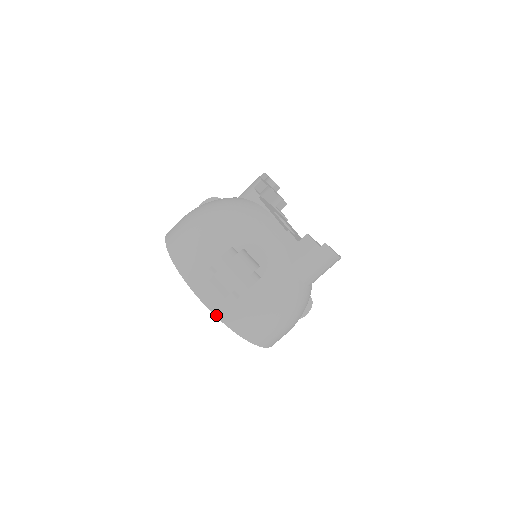
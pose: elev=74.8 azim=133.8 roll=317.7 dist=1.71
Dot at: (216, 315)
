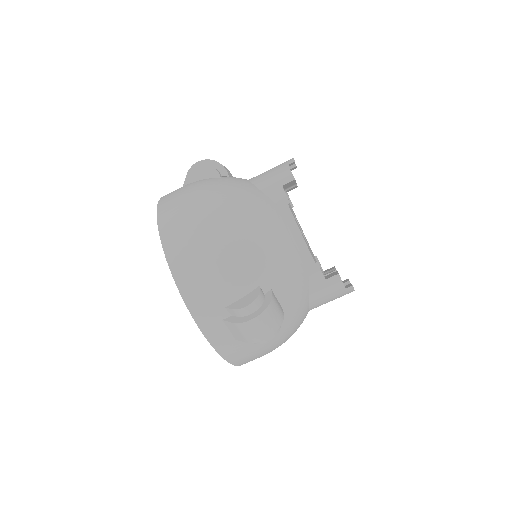
Dot at: (218, 352)
